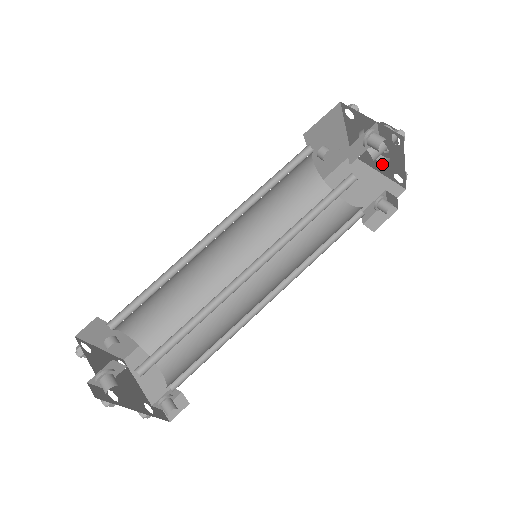
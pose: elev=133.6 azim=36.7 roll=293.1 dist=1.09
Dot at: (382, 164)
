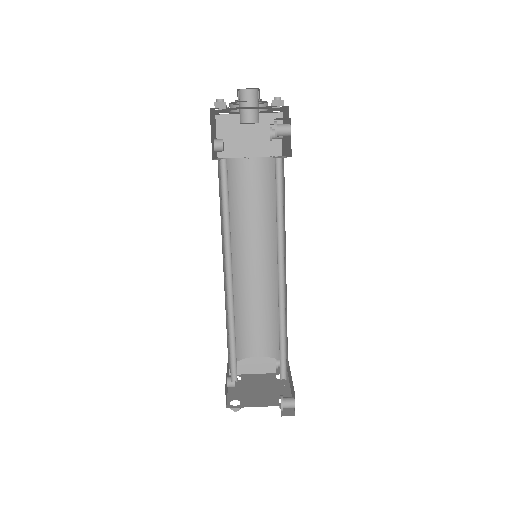
Dot at: occluded
